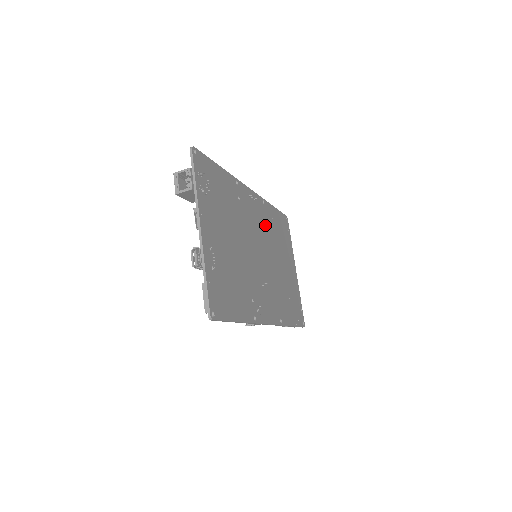
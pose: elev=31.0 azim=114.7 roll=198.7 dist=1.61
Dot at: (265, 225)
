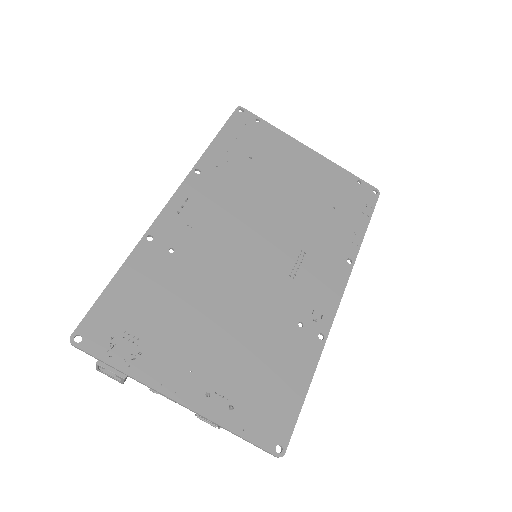
Dot at: (228, 196)
